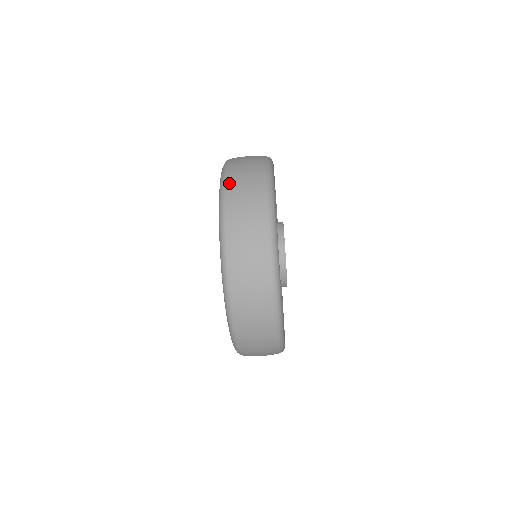
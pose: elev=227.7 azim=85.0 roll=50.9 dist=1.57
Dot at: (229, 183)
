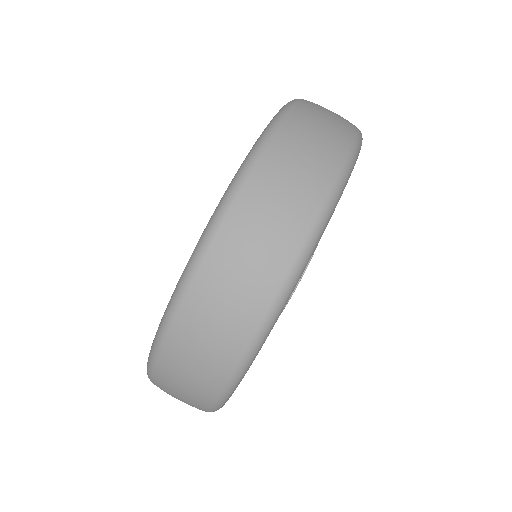
Dot at: occluded
